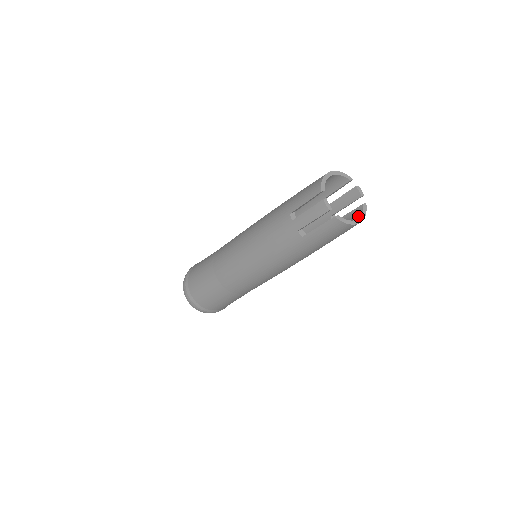
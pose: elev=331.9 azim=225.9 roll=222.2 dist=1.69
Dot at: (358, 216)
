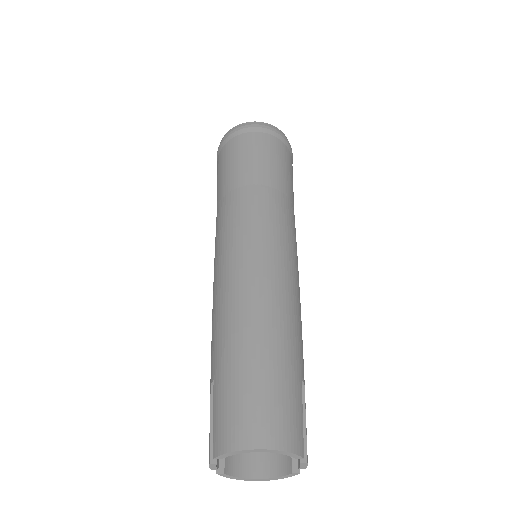
Dot at: (274, 470)
